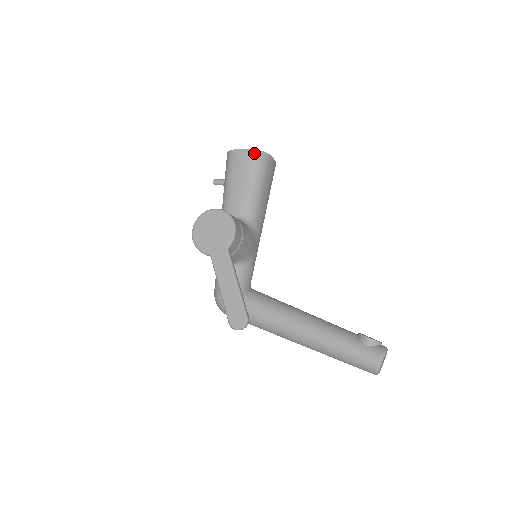
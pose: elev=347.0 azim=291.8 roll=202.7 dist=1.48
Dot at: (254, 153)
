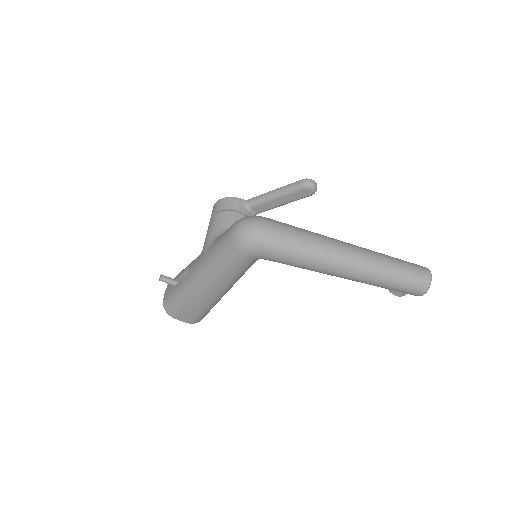
Dot at: occluded
